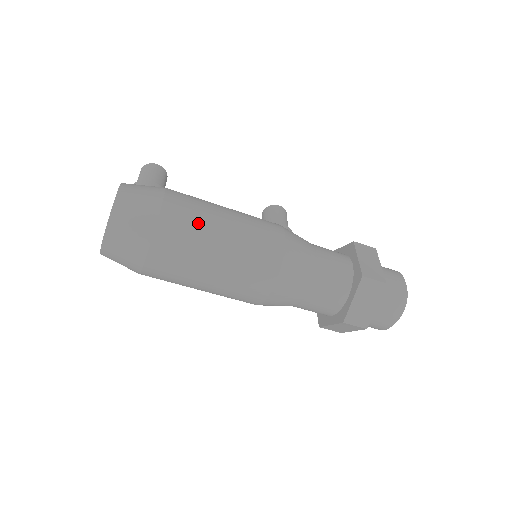
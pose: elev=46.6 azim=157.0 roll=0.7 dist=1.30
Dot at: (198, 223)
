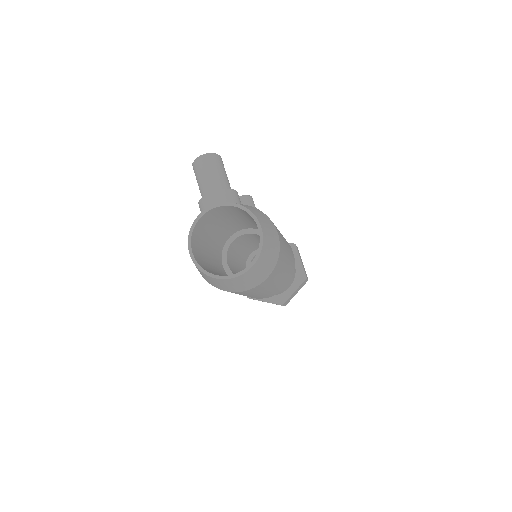
Dot at: (285, 256)
